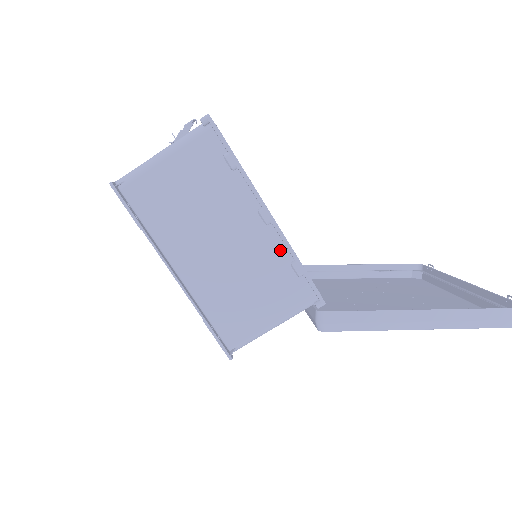
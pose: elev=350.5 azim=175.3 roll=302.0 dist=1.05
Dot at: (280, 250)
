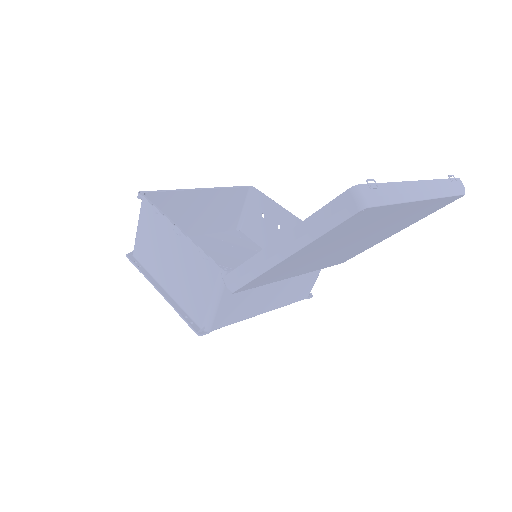
Dot at: (192, 248)
